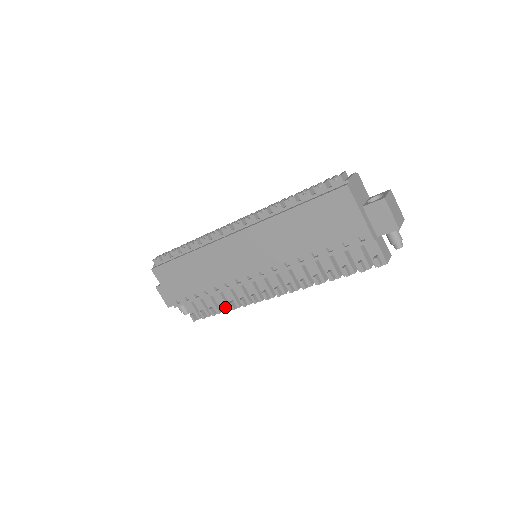
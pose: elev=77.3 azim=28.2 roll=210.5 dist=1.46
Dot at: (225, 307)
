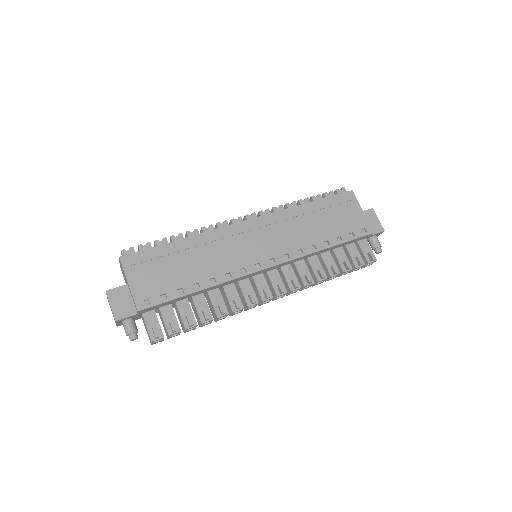
Dot at: (208, 315)
